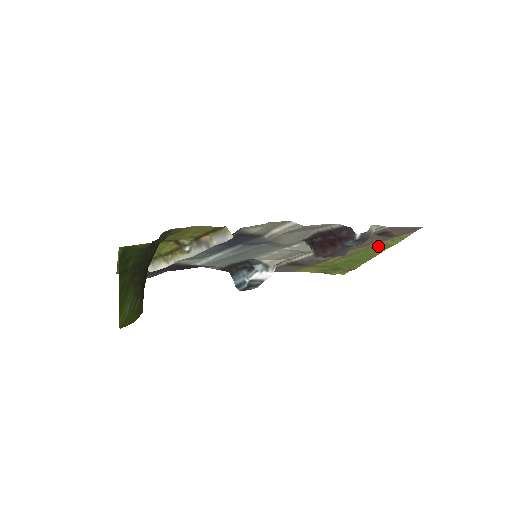
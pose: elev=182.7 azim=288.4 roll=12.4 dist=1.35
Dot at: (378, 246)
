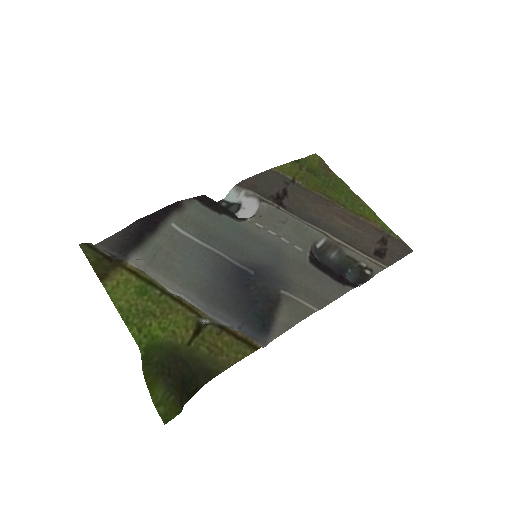
Dot at: (367, 216)
